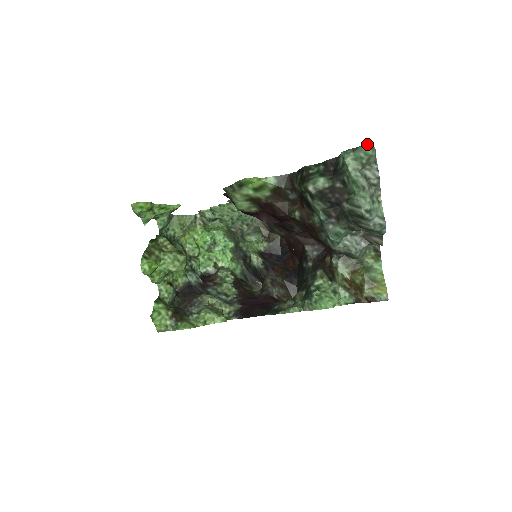
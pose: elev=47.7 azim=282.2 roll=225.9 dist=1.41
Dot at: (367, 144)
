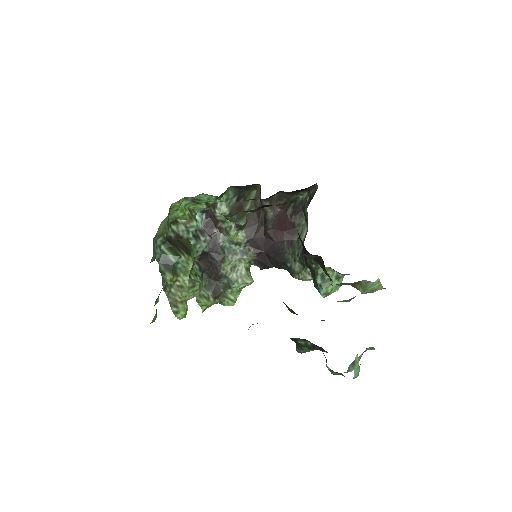
Dot at: occluded
